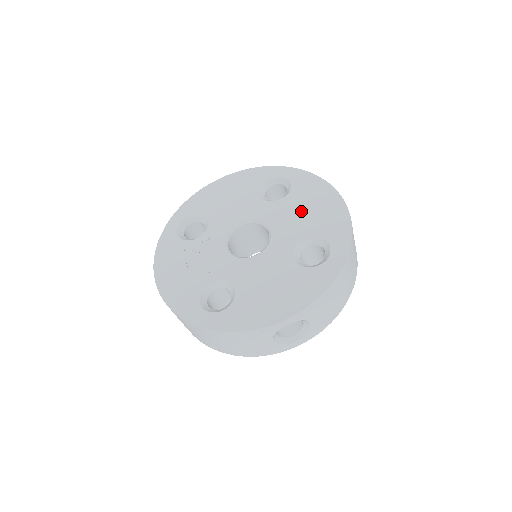
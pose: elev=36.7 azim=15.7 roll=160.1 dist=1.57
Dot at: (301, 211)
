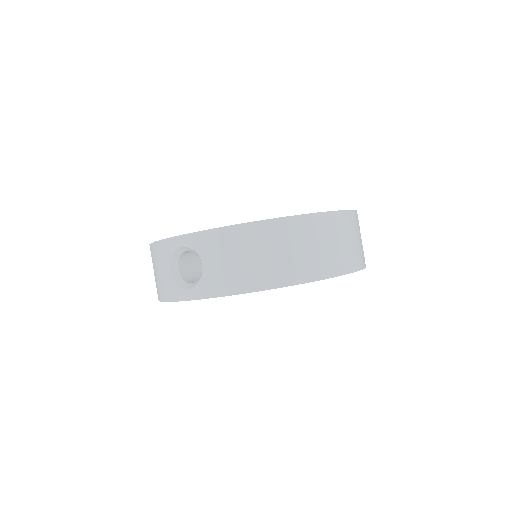
Dot at: occluded
